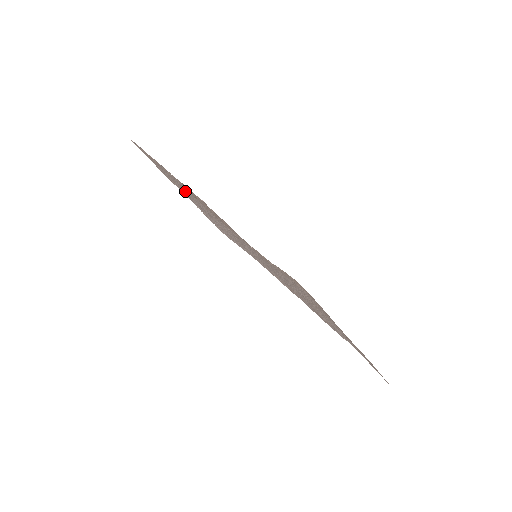
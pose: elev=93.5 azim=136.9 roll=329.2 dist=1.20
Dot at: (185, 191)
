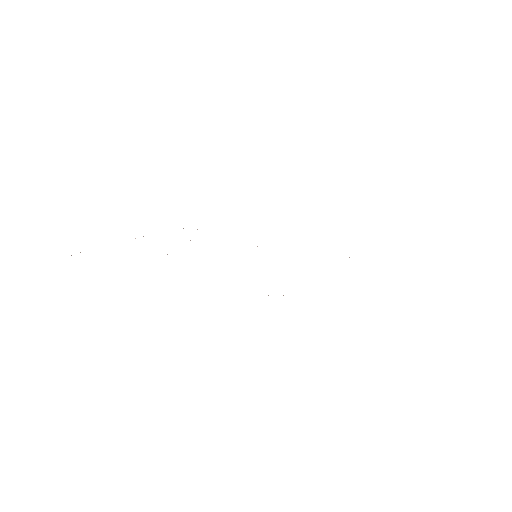
Dot at: occluded
